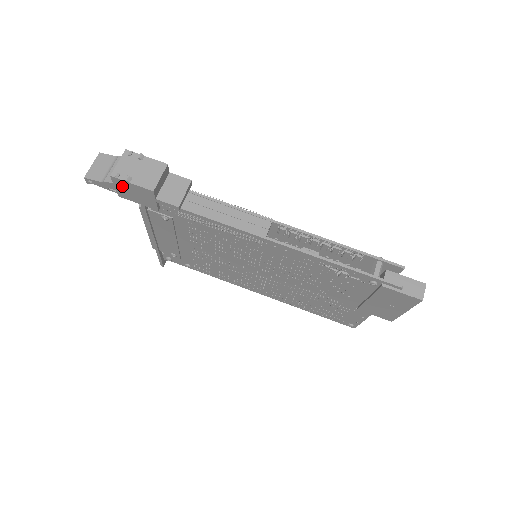
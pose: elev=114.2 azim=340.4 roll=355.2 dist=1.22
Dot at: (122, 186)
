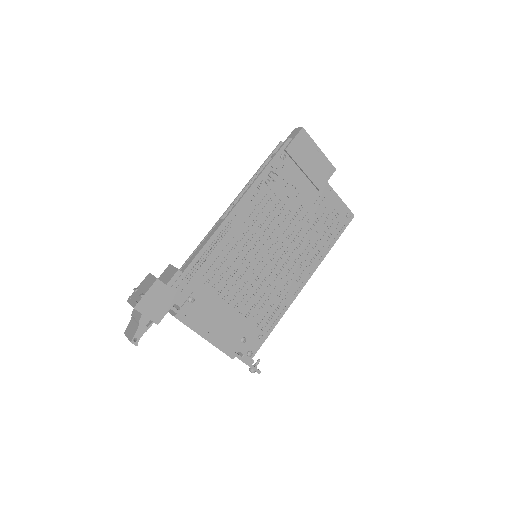
Dot at: (147, 307)
